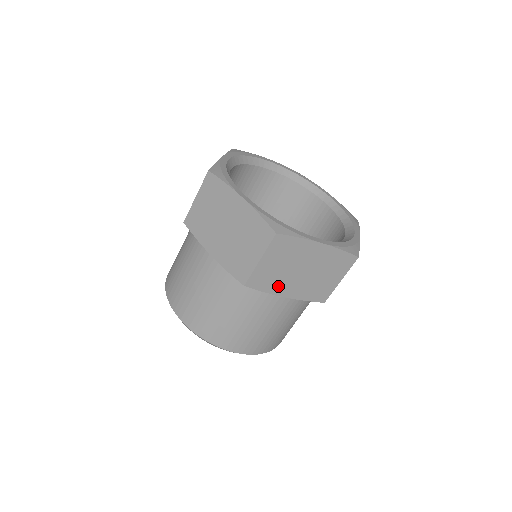
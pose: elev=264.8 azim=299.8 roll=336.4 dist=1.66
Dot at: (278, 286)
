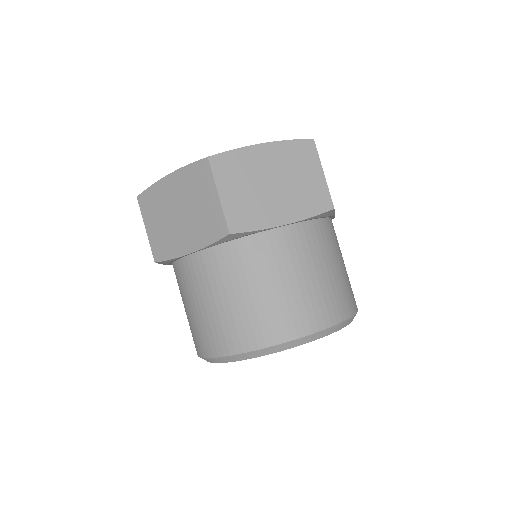
Dot at: (266, 215)
